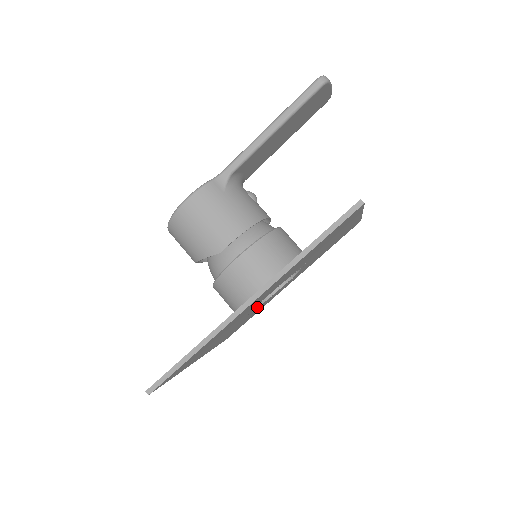
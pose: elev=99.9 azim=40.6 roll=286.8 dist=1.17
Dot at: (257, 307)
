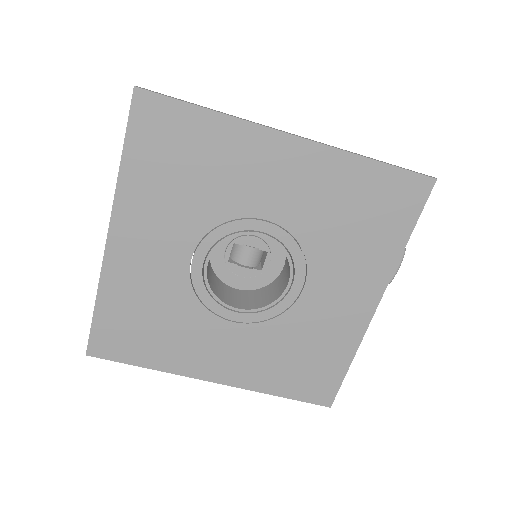
Dot at: (208, 279)
